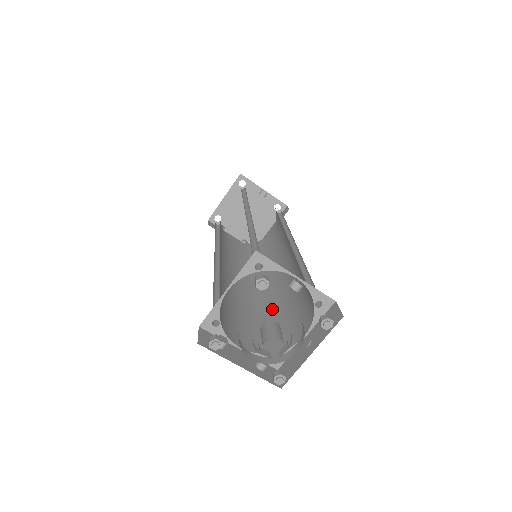
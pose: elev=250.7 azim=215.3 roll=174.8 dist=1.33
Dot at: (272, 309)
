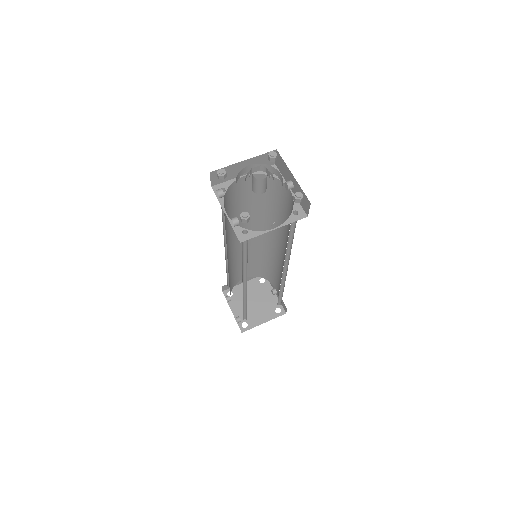
Dot at: occluded
